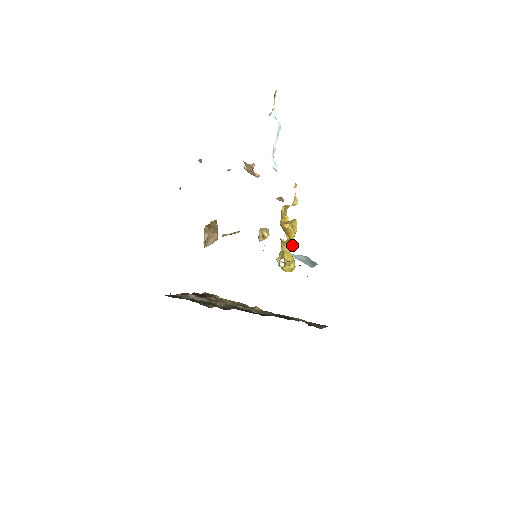
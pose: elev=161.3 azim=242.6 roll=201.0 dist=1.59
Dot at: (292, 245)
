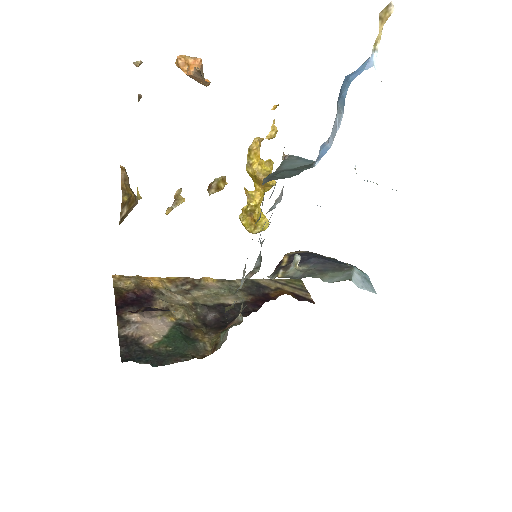
Dot at: occluded
